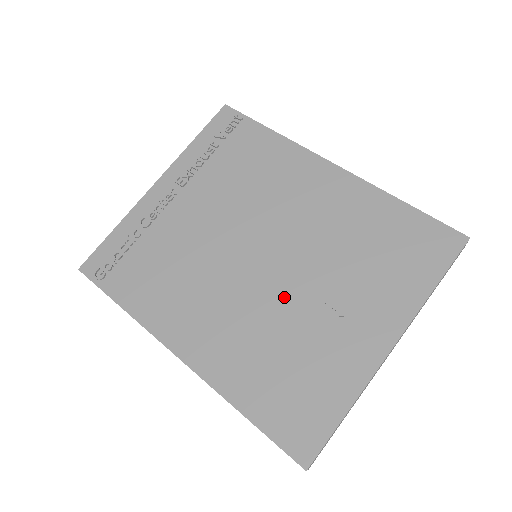
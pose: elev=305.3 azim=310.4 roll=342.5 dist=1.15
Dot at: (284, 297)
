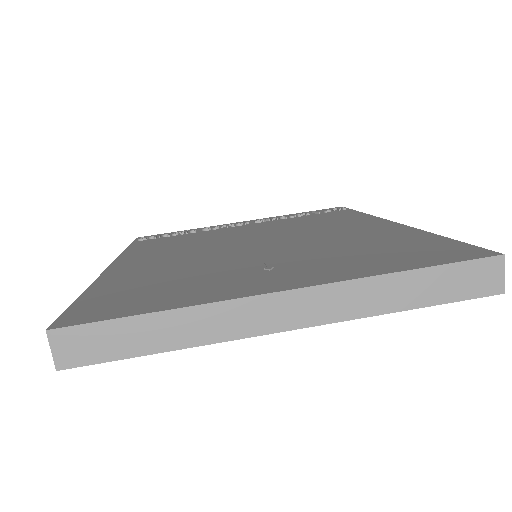
Dot at: (236, 257)
